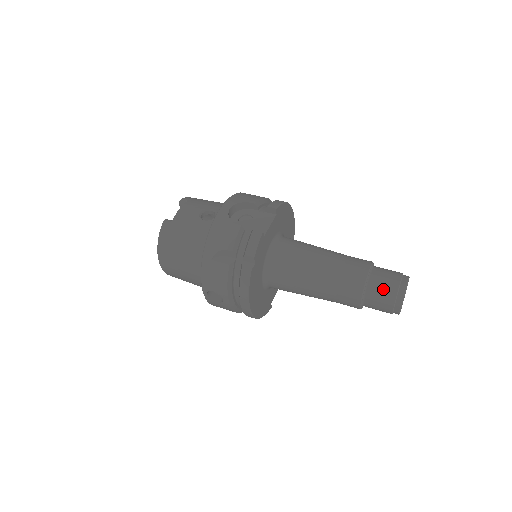
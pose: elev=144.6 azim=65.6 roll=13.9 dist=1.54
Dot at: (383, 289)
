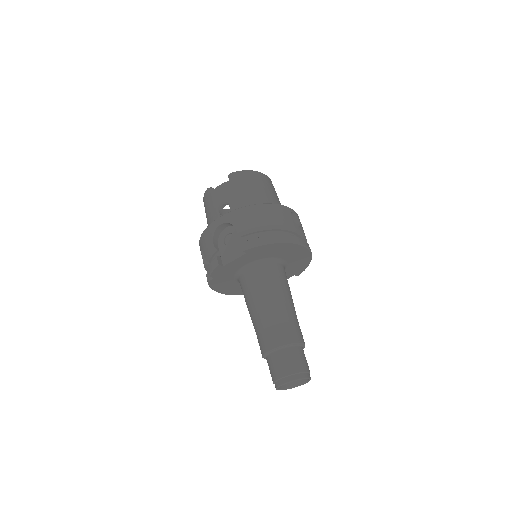
Dot at: (271, 369)
